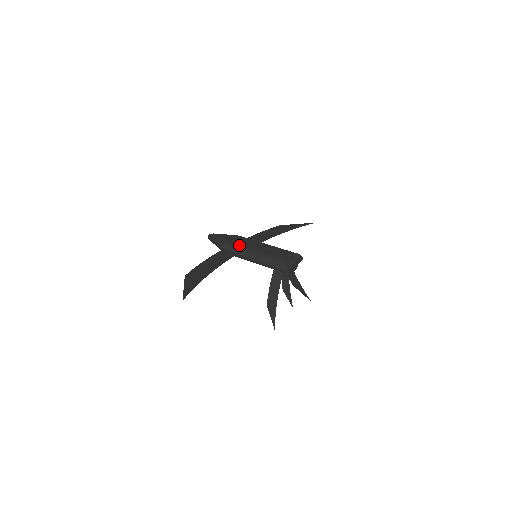
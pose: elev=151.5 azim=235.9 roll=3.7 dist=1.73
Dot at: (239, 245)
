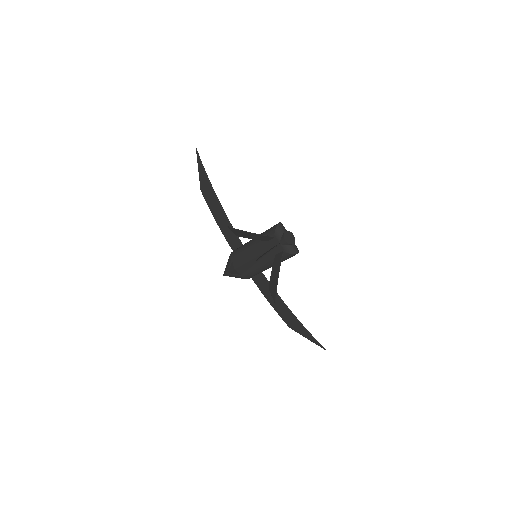
Dot at: occluded
